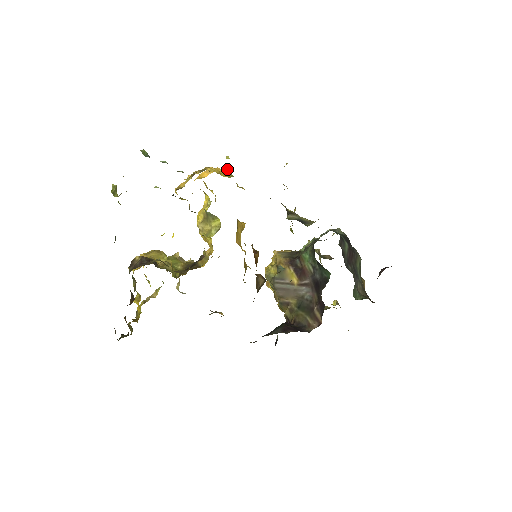
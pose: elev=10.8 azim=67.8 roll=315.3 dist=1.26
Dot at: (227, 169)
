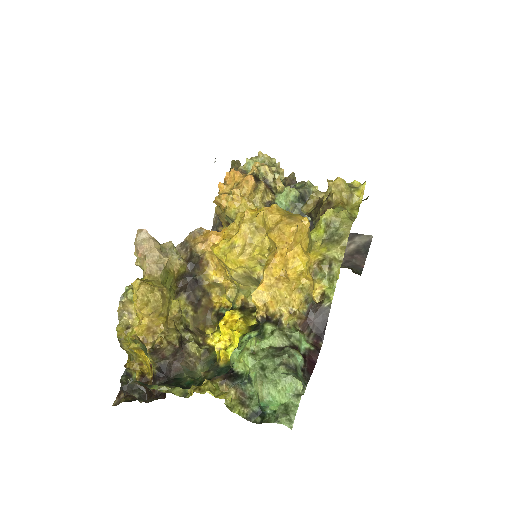
Dot at: occluded
